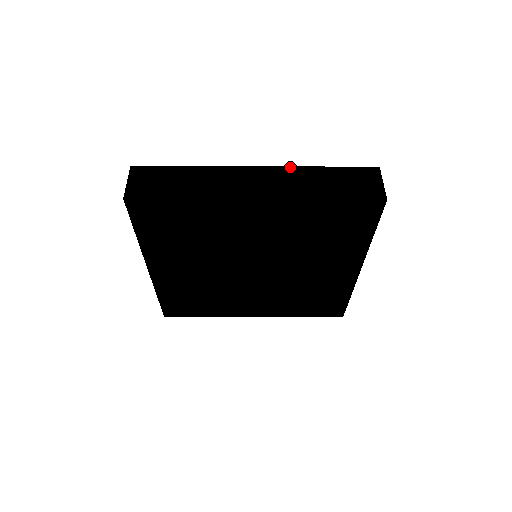
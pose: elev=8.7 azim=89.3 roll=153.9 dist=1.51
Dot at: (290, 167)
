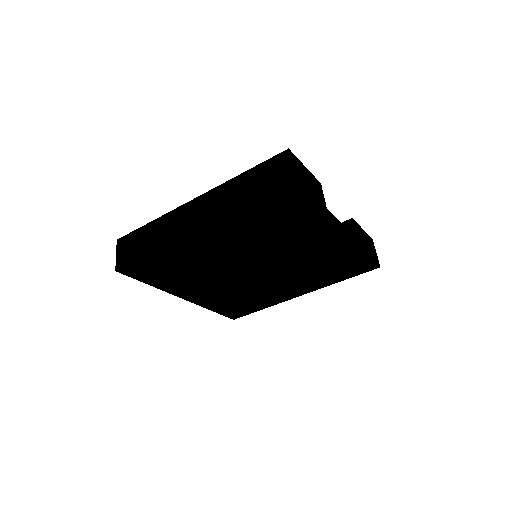
Dot at: (217, 187)
